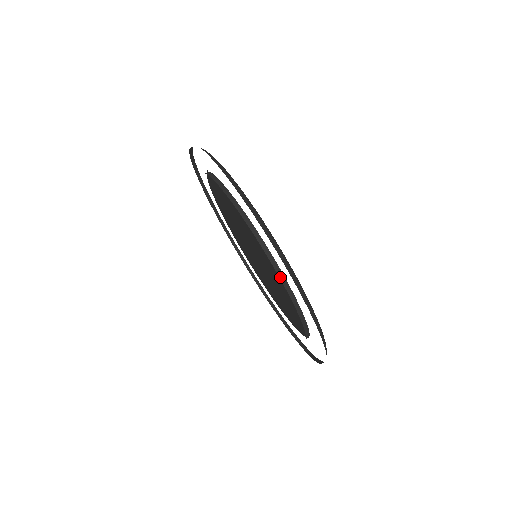
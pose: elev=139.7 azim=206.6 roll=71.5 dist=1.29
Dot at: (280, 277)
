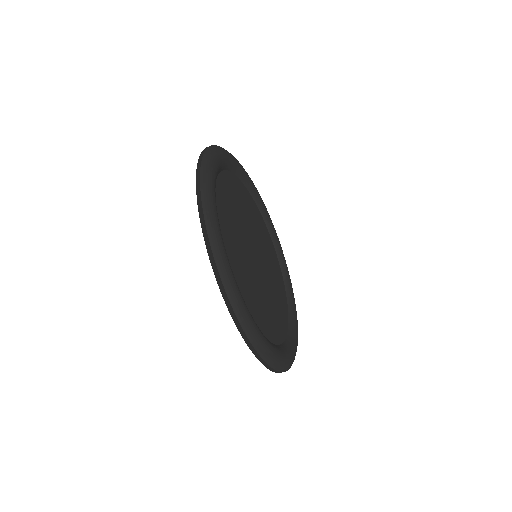
Dot at: occluded
